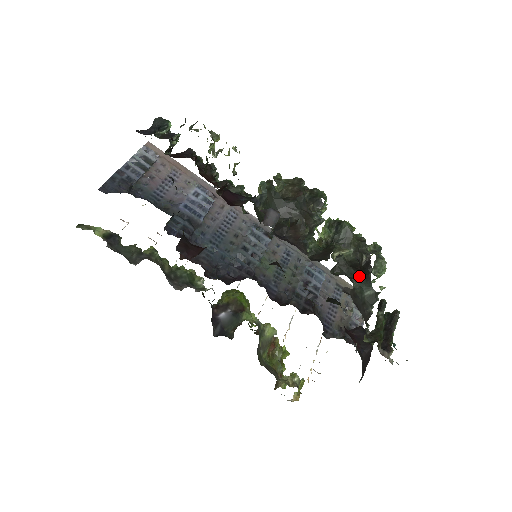
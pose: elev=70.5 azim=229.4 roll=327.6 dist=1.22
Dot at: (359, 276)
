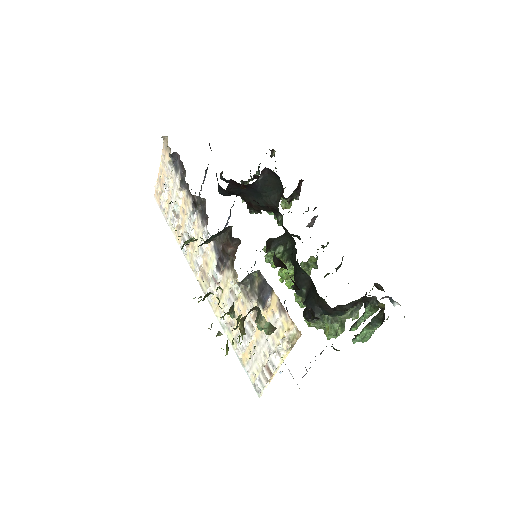
Dot at: occluded
